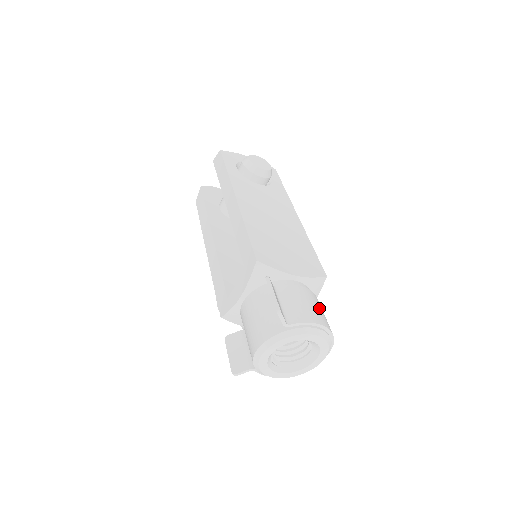
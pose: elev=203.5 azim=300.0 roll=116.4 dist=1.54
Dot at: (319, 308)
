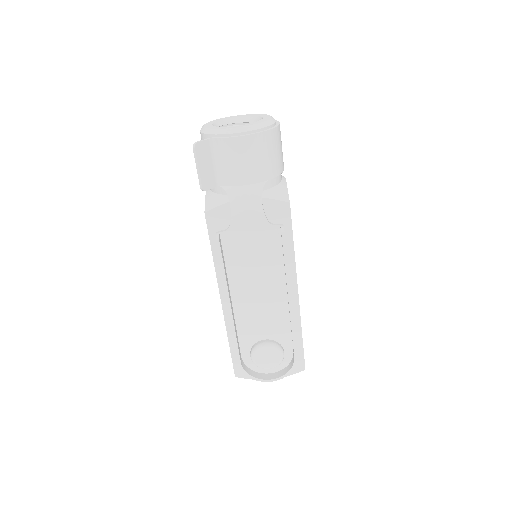
Dot at: occluded
